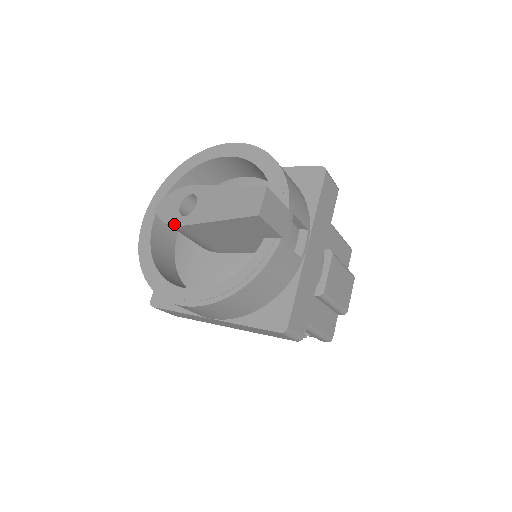
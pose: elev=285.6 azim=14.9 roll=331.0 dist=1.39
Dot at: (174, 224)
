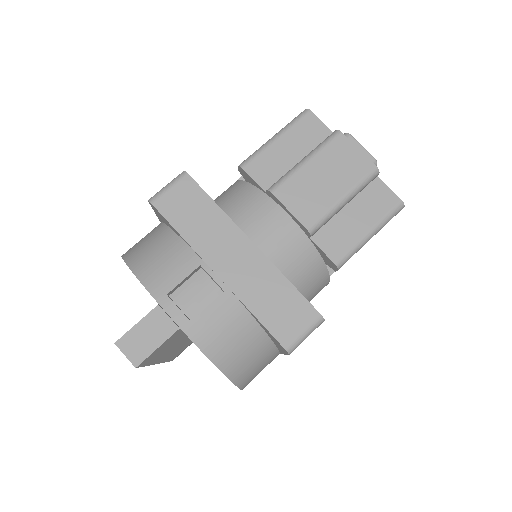
Dot at: occluded
